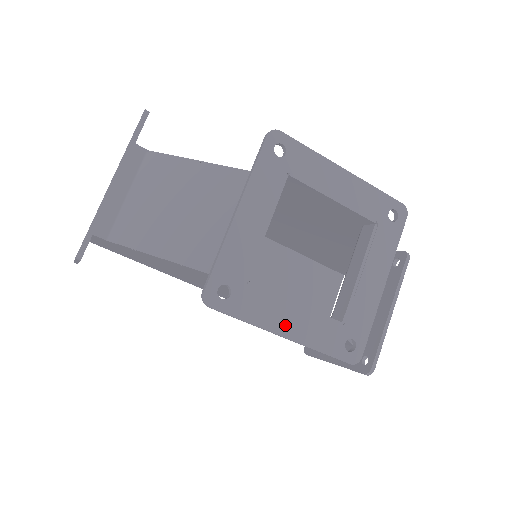
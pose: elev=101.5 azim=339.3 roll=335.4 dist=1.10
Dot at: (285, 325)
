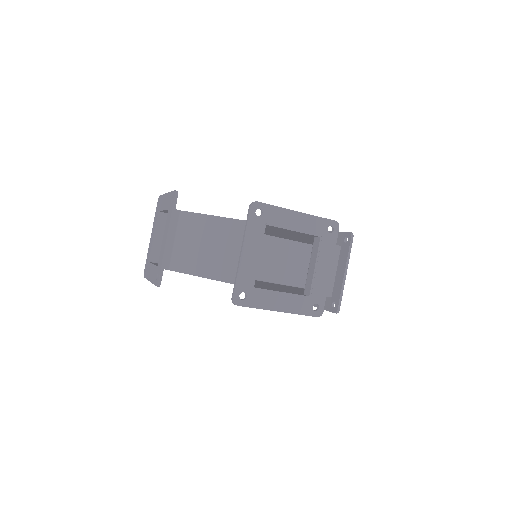
Dot at: (278, 305)
